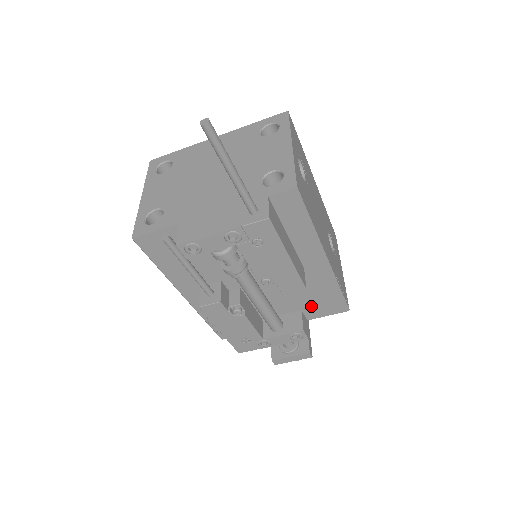
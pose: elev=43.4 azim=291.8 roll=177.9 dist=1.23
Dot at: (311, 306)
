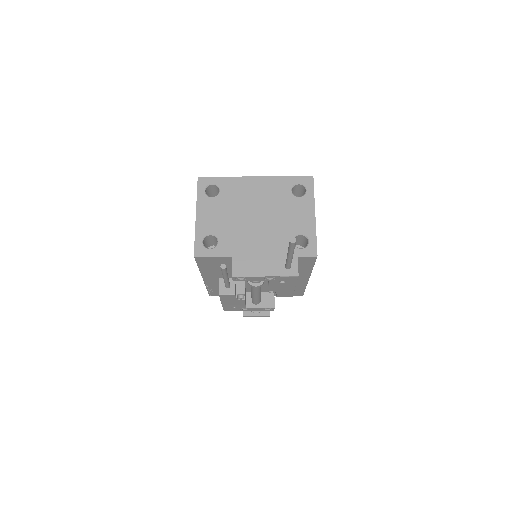
Dot at: occluded
